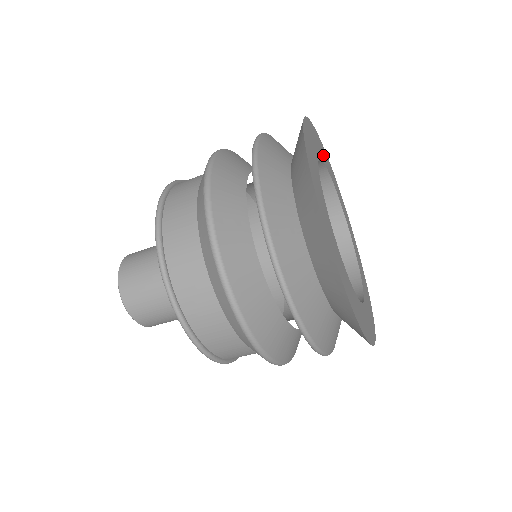
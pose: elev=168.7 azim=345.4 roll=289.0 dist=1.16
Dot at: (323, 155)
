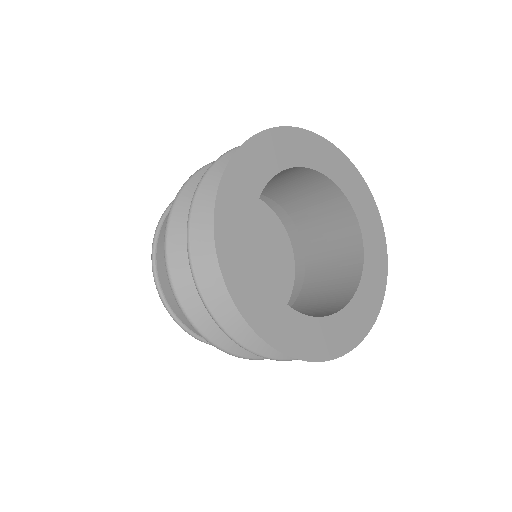
Dot at: (324, 161)
